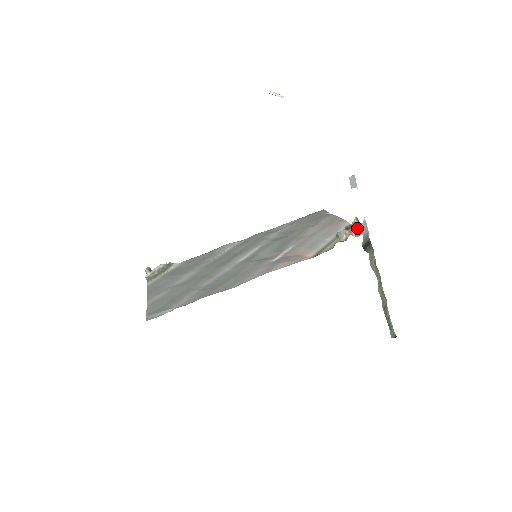
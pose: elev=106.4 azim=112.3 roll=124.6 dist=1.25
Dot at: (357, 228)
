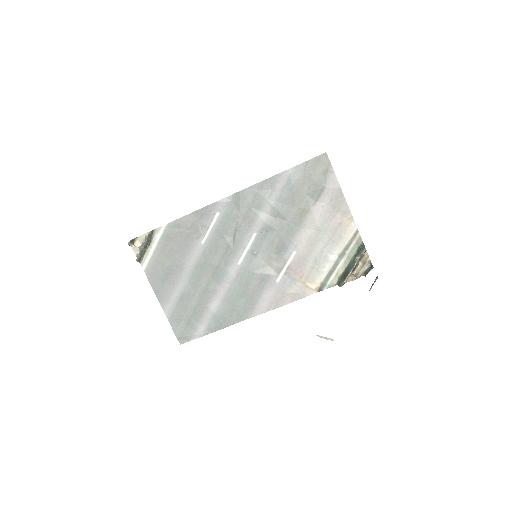
Dot at: (363, 264)
